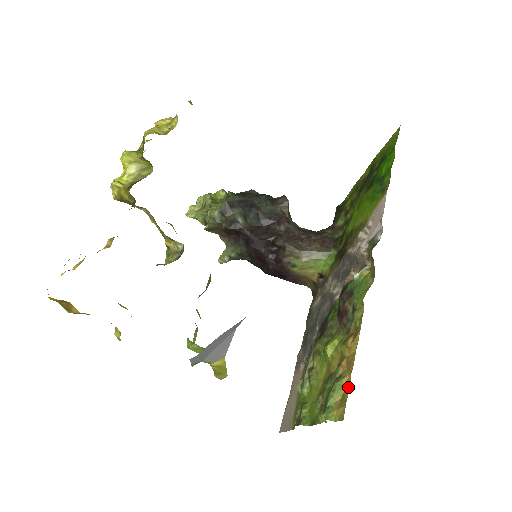
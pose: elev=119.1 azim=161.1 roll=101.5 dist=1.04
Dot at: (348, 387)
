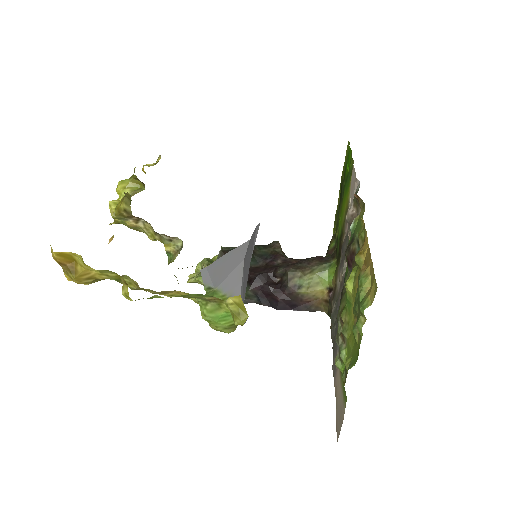
Dot at: (372, 268)
